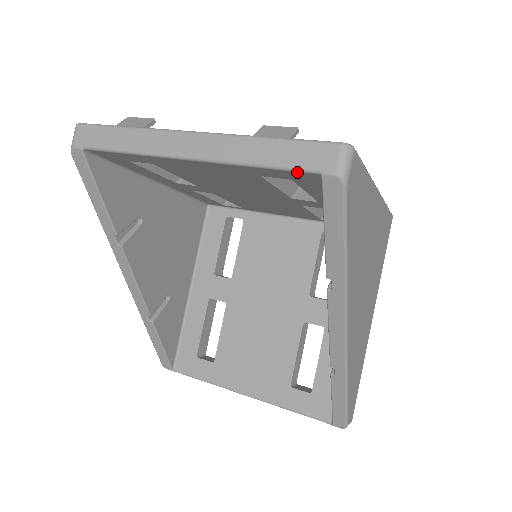
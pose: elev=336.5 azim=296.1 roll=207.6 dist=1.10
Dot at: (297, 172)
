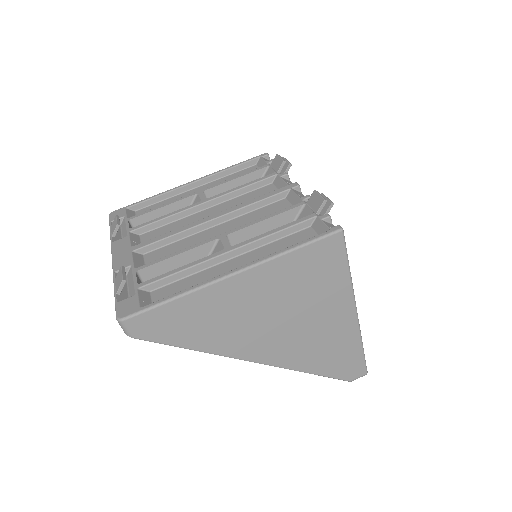
Dot at: occluded
